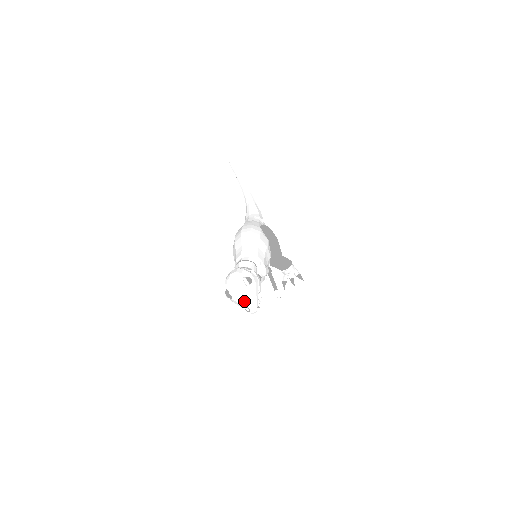
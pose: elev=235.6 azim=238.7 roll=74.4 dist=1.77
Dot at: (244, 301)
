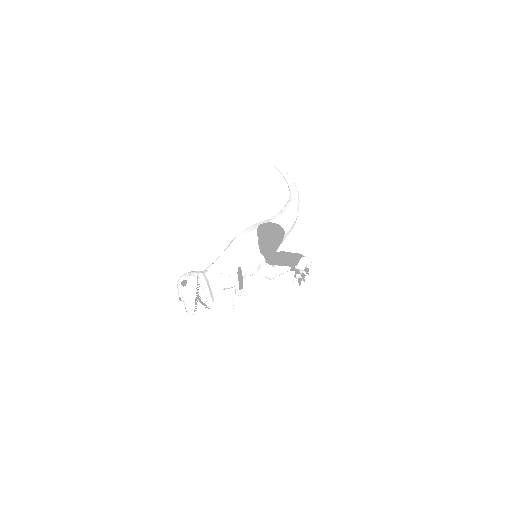
Dot at: (184, 303)
